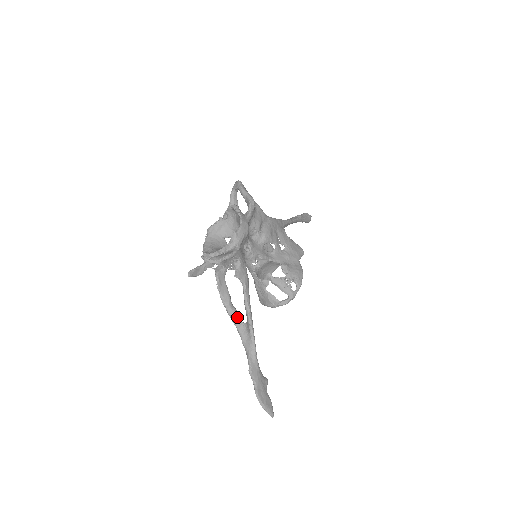
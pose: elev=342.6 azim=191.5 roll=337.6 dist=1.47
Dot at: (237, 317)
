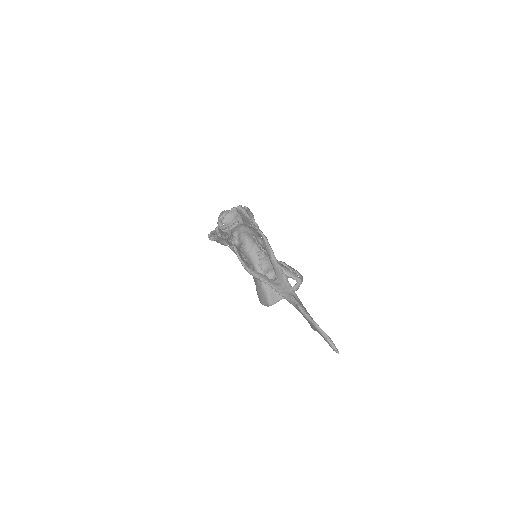
Dot at: (265, 276)
